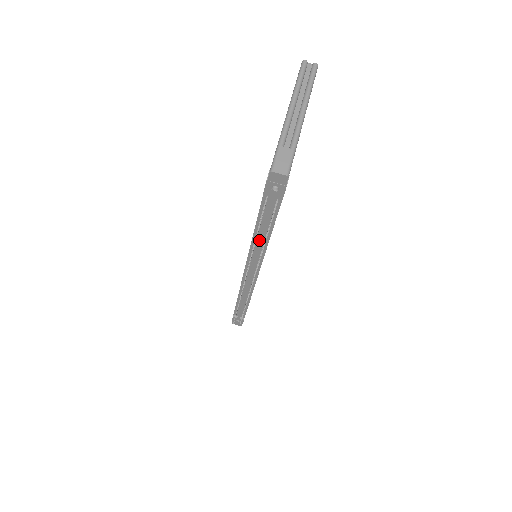
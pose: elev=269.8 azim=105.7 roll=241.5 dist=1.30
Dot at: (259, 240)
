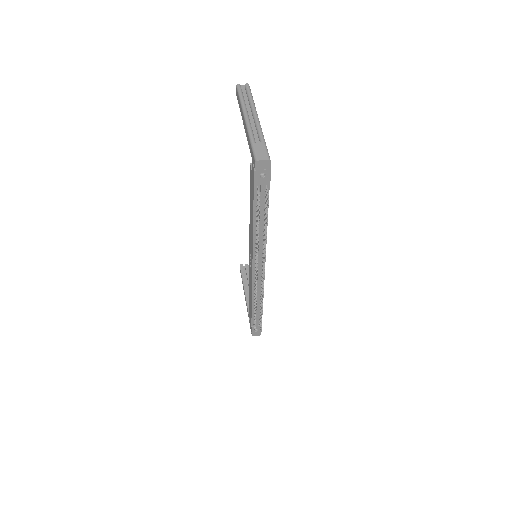
Dot at: (259, 231)
